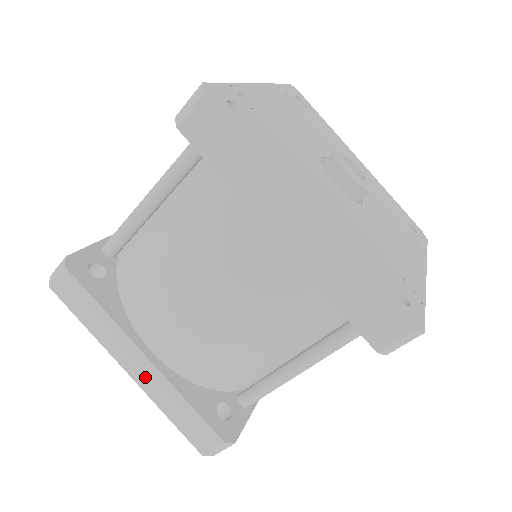
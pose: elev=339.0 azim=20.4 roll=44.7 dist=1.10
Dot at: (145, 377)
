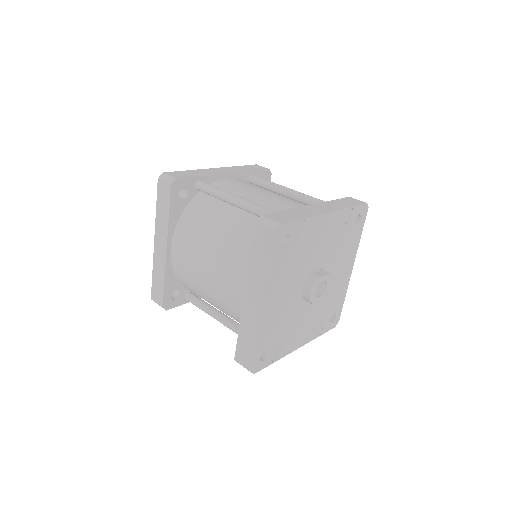
Dot at: (159, 254)
